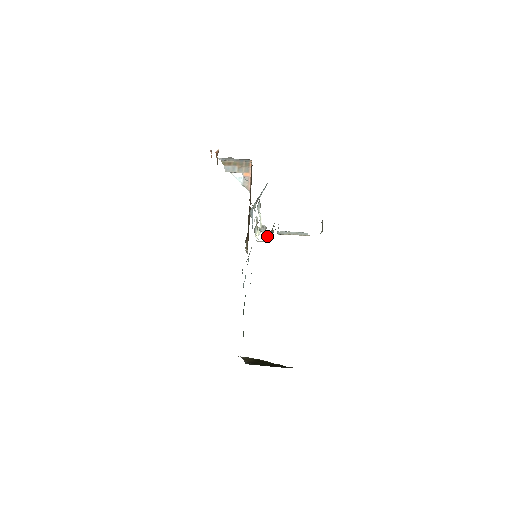
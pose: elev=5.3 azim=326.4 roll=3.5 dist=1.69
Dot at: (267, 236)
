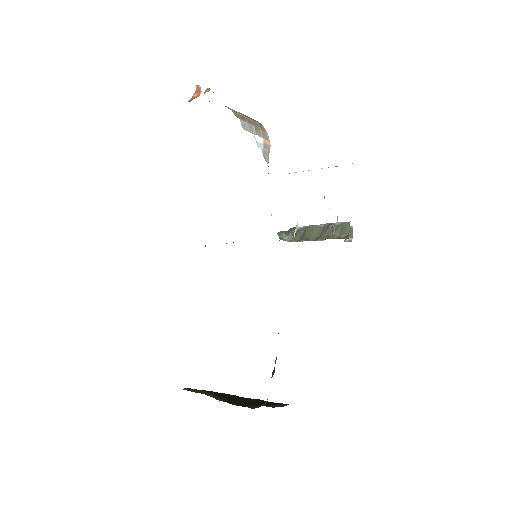
Dot at: (290, 234)
